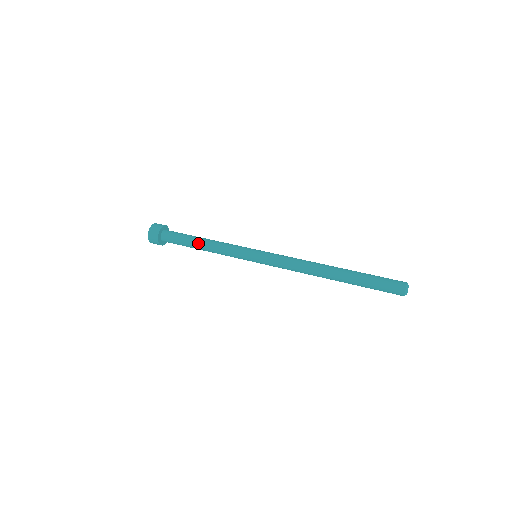
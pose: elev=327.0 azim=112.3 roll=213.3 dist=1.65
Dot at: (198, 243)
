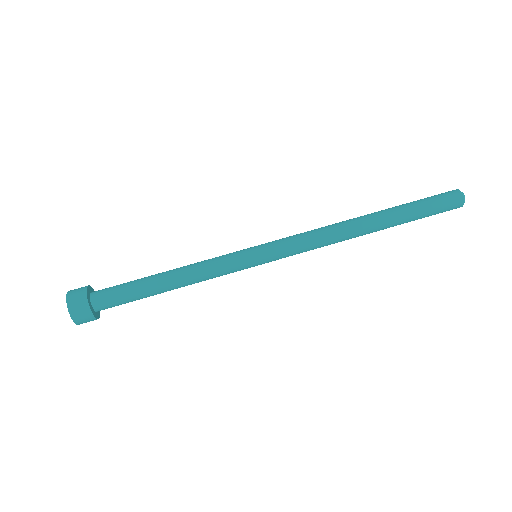
Dot at: occluded
